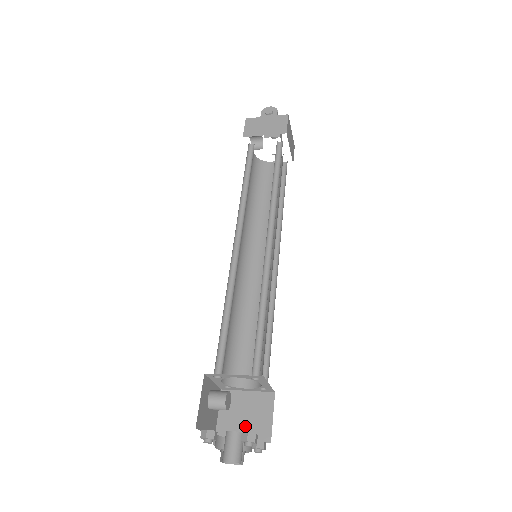
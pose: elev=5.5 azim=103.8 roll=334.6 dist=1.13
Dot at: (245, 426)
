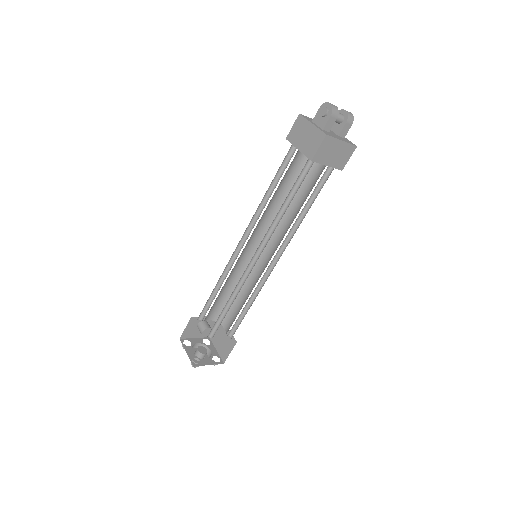
Dot at: (220, 345)
